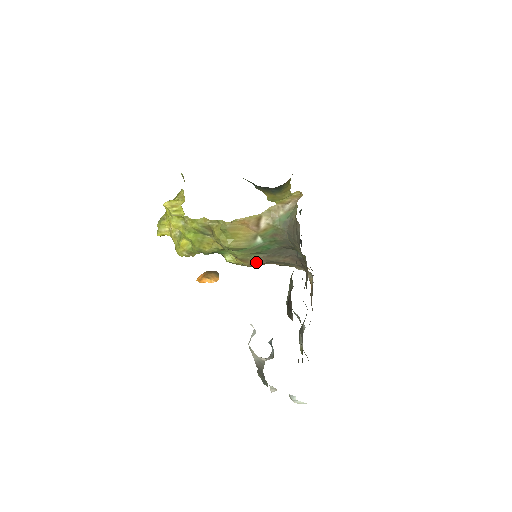
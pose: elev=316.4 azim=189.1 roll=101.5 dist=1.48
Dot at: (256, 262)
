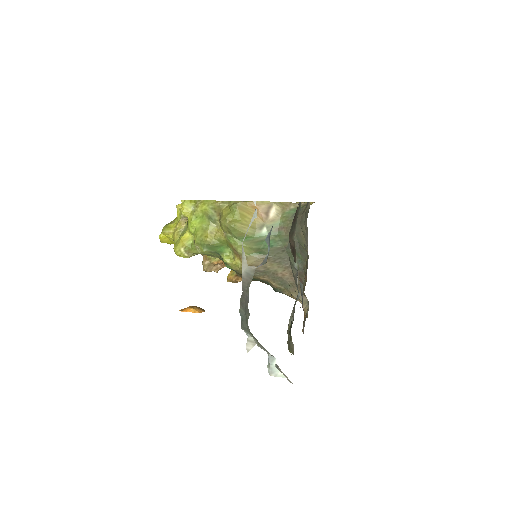
Dot at: (254, 265)
